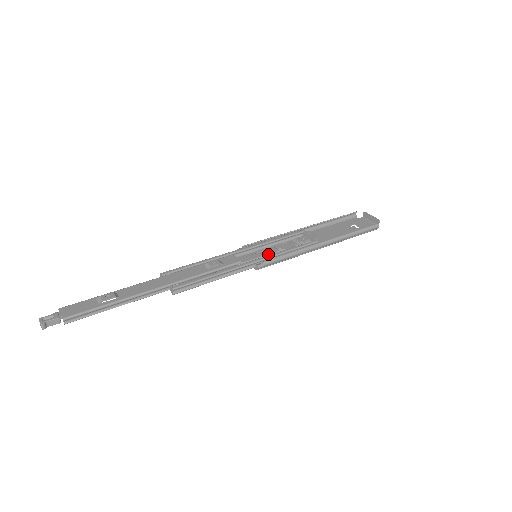
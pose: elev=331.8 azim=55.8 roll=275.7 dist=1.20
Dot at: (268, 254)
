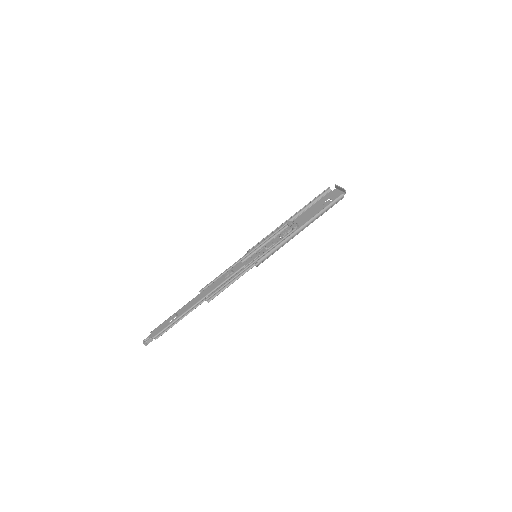
Dot at: occluded
